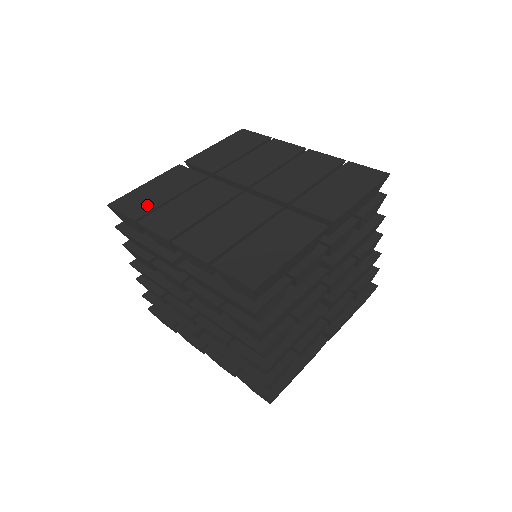
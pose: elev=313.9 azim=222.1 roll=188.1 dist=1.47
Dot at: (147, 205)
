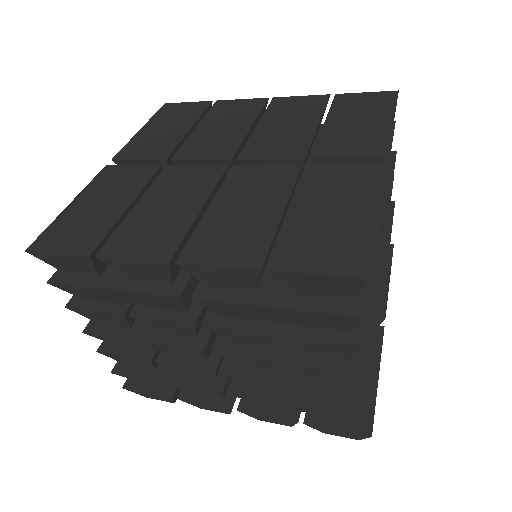
Dot at: (95, 228)
